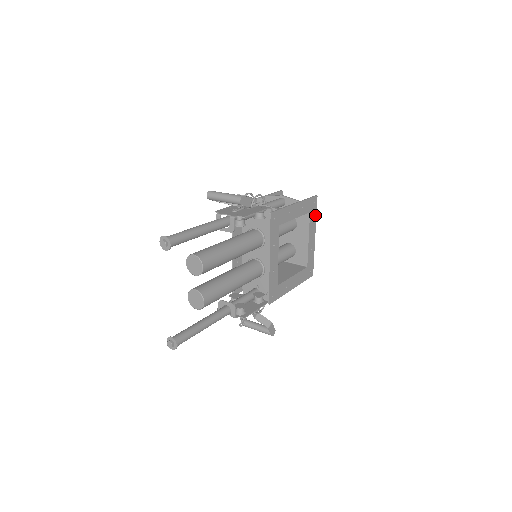
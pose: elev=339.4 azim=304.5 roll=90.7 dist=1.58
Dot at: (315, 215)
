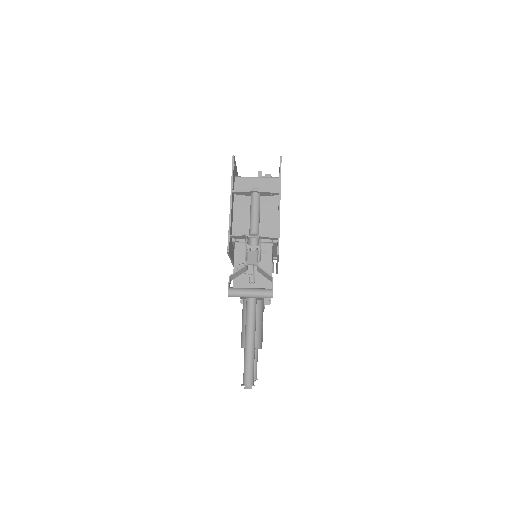
Dot at: occluded
